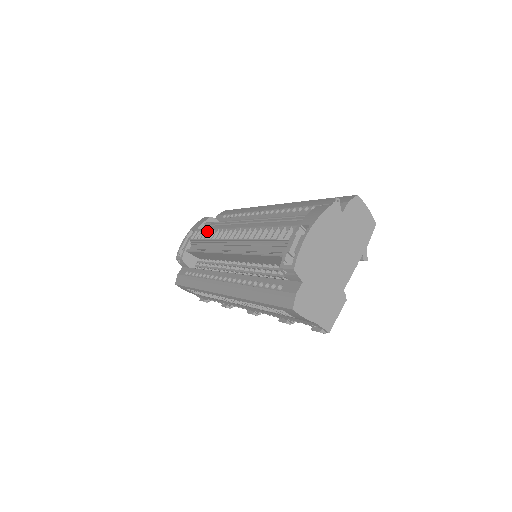
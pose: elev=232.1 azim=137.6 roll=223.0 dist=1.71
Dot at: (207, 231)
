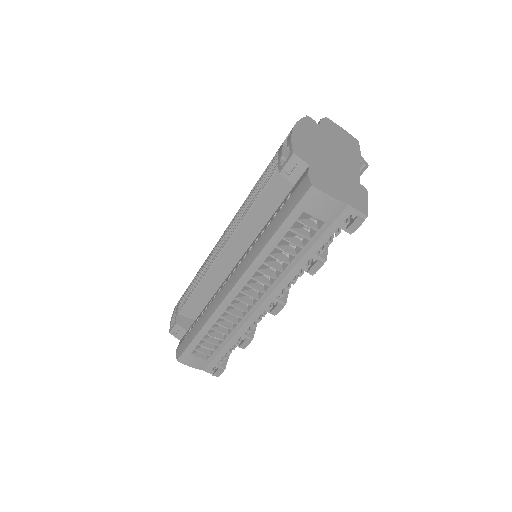
Dot at: occluded
